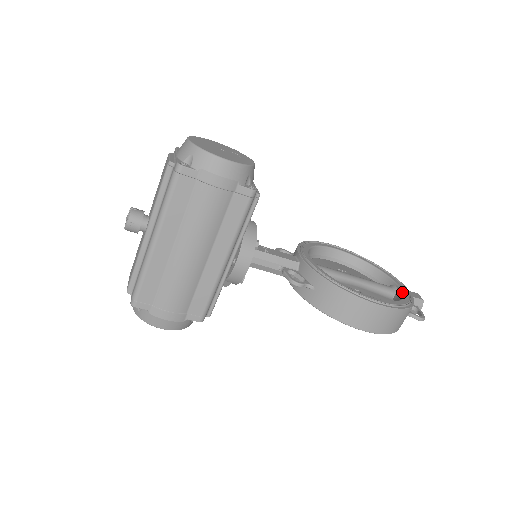
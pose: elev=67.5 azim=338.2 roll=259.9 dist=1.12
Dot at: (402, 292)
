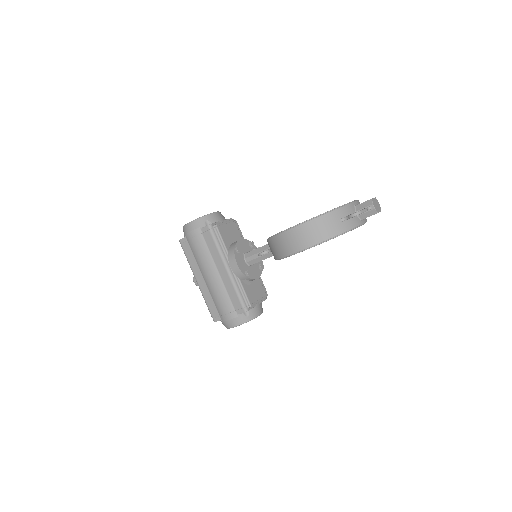
Dot at: occluded
